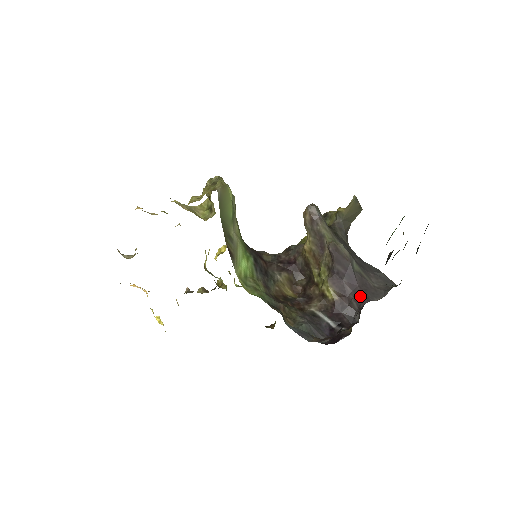
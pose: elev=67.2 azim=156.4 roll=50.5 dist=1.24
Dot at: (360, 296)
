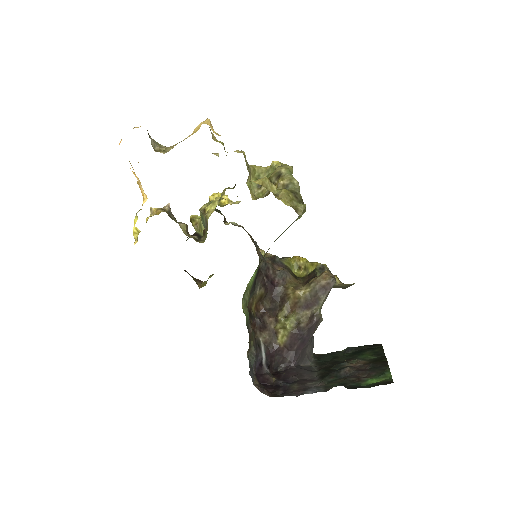
Dot at: (297, 358)
